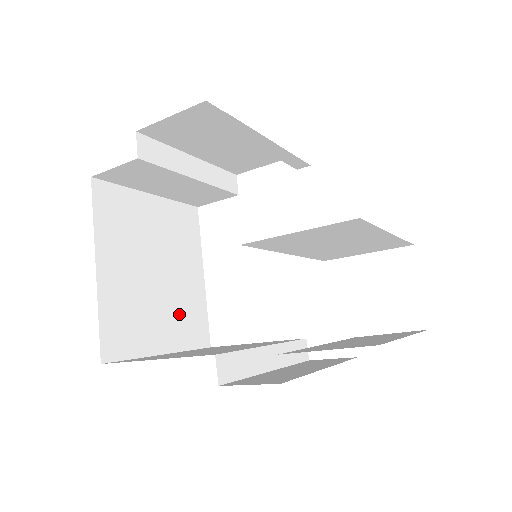
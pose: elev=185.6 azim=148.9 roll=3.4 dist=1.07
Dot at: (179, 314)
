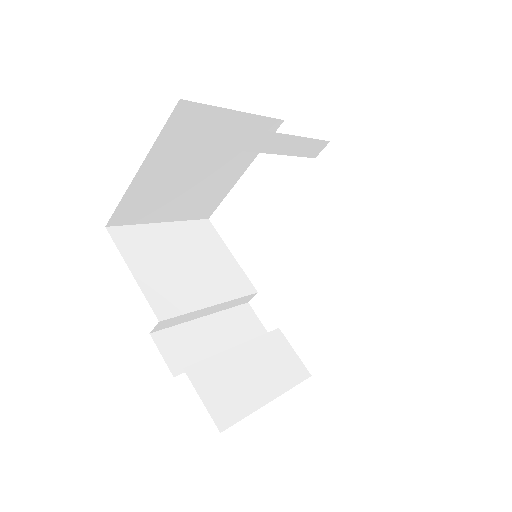
Dot at: (196, 199)
